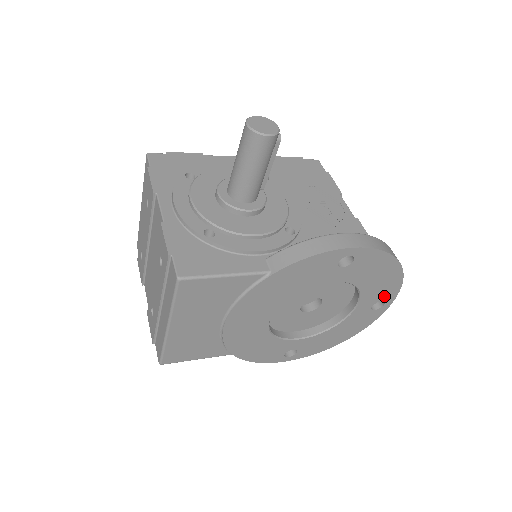
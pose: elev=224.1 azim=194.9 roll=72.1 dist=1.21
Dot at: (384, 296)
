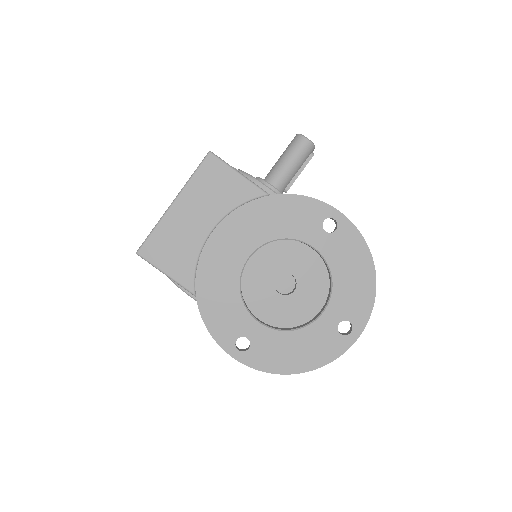
Dot at: (353, 315)
